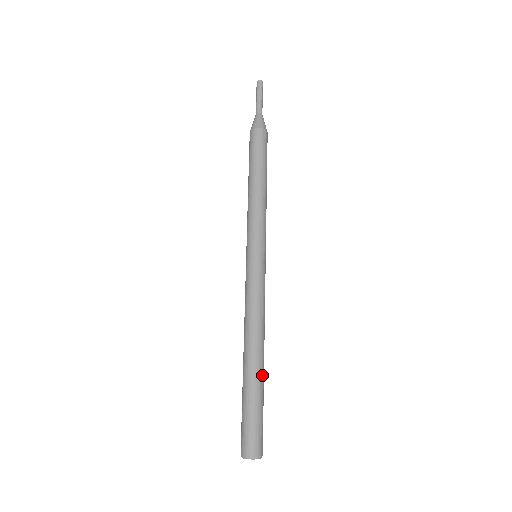
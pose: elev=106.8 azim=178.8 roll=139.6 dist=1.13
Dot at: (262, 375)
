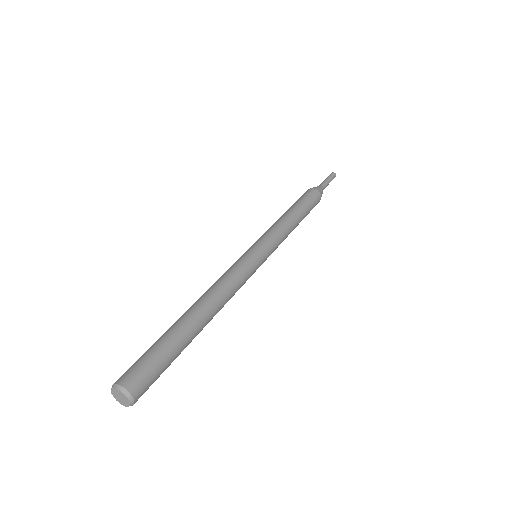
Dot at: (194, 337)
